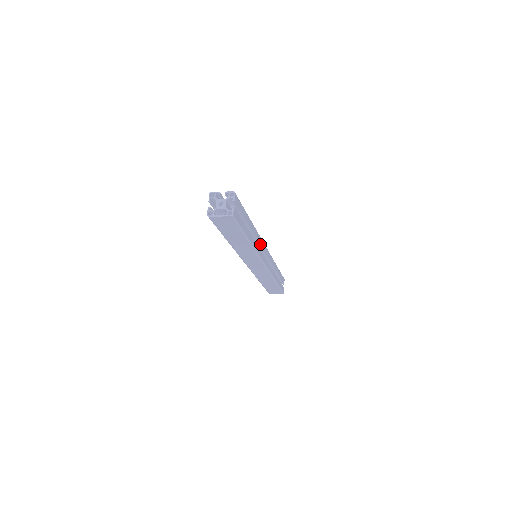
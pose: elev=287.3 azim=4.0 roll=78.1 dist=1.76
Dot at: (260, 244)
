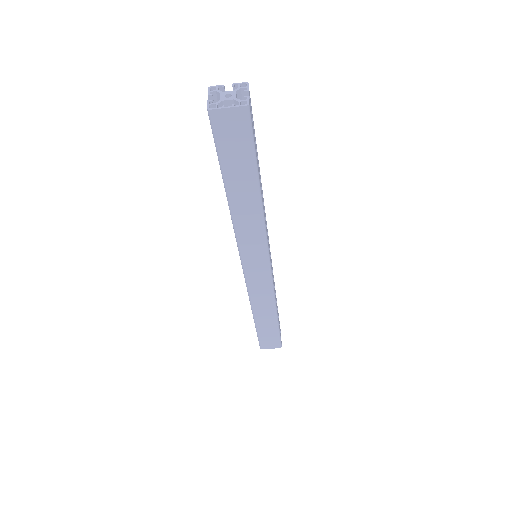
Dot at: (266, 225)
